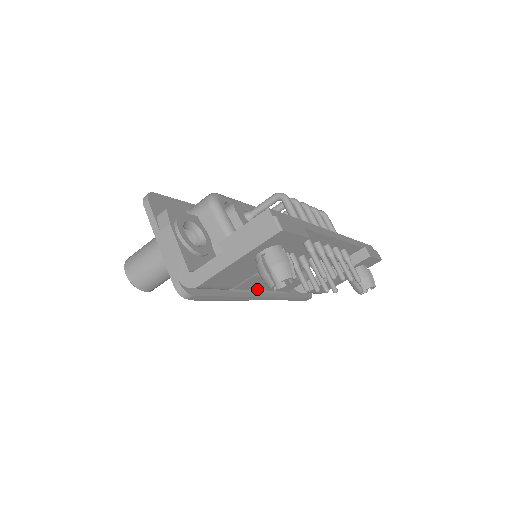
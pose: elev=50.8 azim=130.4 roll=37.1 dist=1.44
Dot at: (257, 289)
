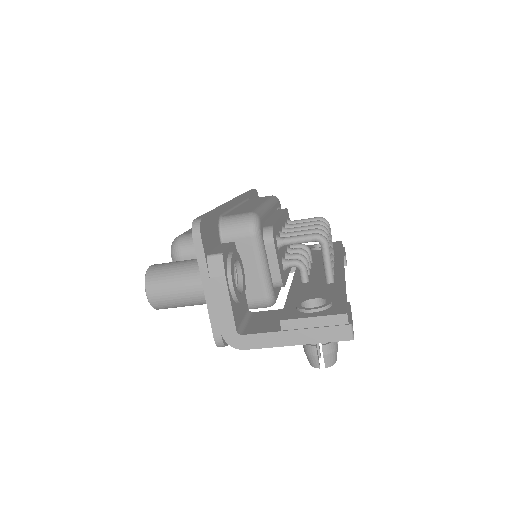
Dot at: occluded
